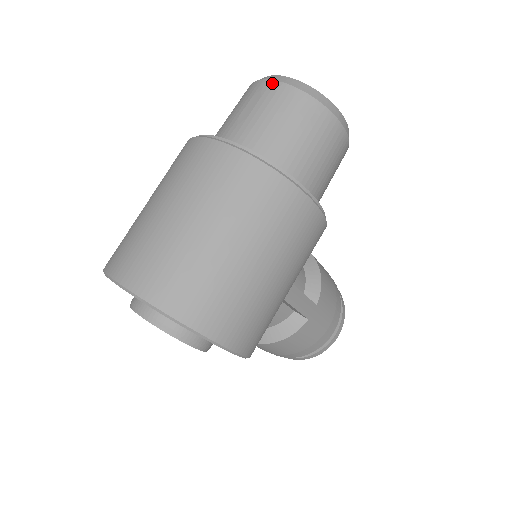
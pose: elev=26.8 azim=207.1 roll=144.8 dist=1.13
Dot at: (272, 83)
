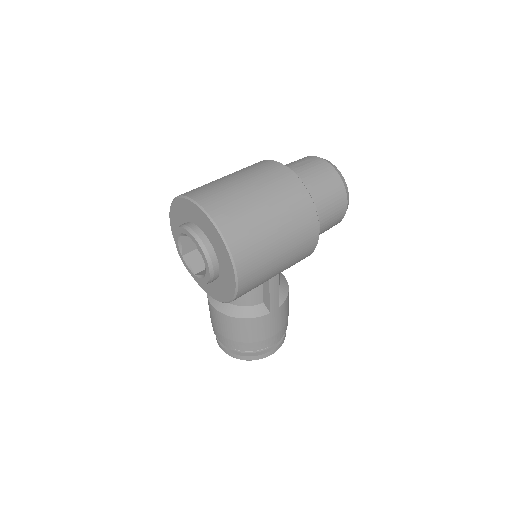
Dot at: (320, 159)
